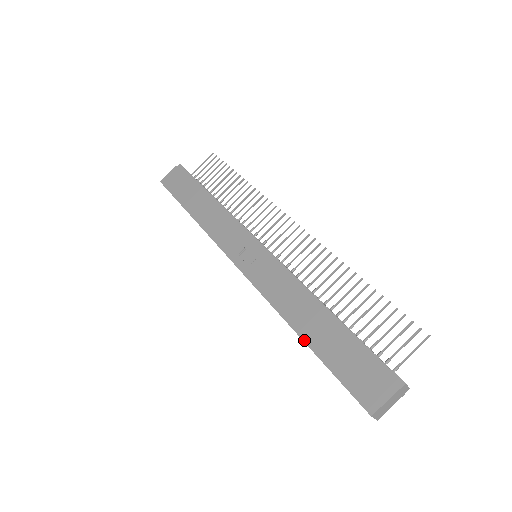
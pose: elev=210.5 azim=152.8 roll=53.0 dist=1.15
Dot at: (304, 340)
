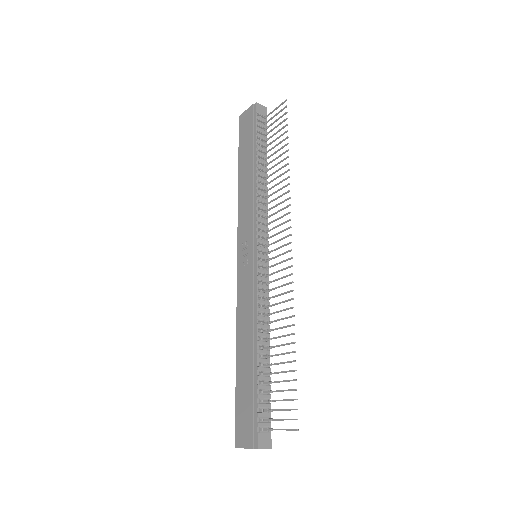
Dot at: (236, 361)
